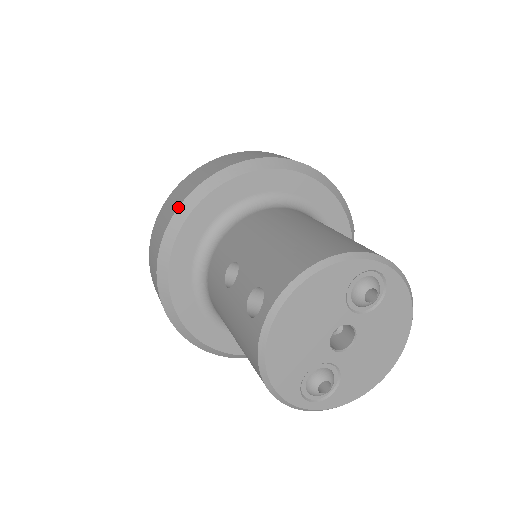
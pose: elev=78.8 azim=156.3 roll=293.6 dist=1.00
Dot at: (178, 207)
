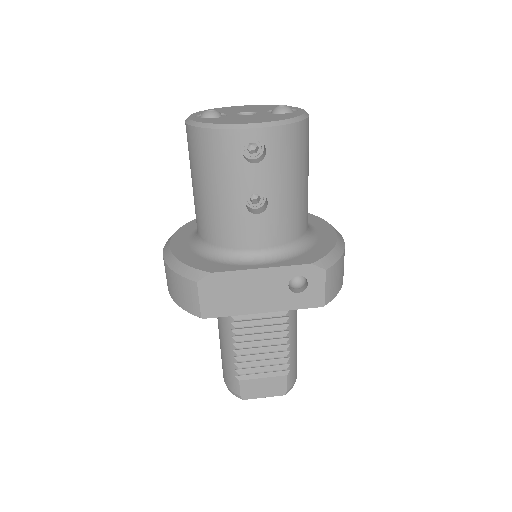
Dot at: occluded
